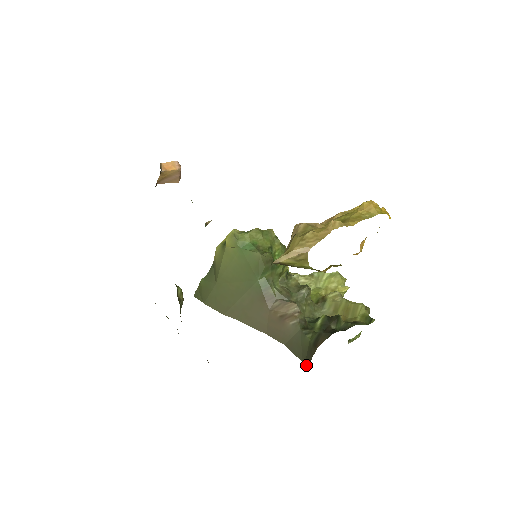
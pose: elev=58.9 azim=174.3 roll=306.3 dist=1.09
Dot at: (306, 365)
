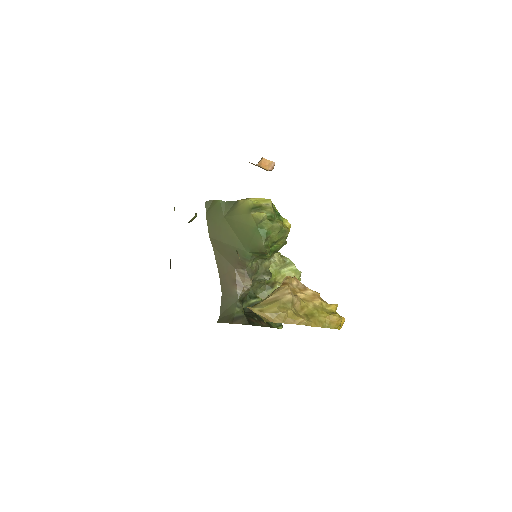
Dot at: (219, 320)
